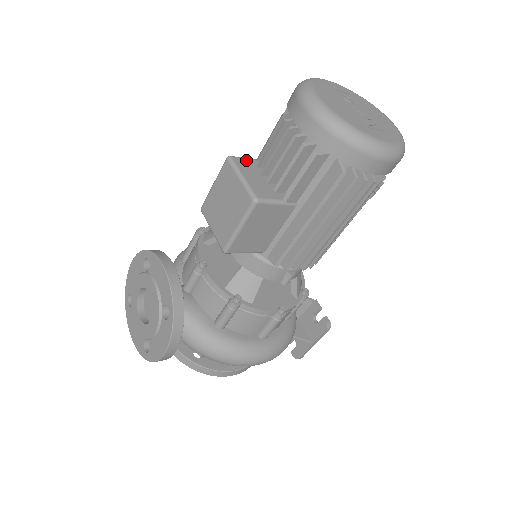
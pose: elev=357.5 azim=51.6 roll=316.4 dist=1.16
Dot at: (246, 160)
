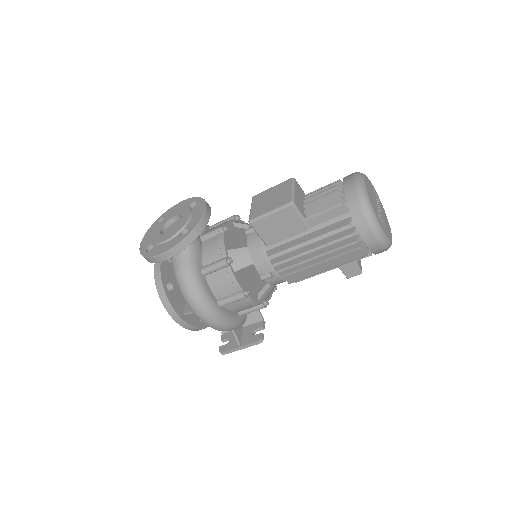
Dot at: (301, 188)
